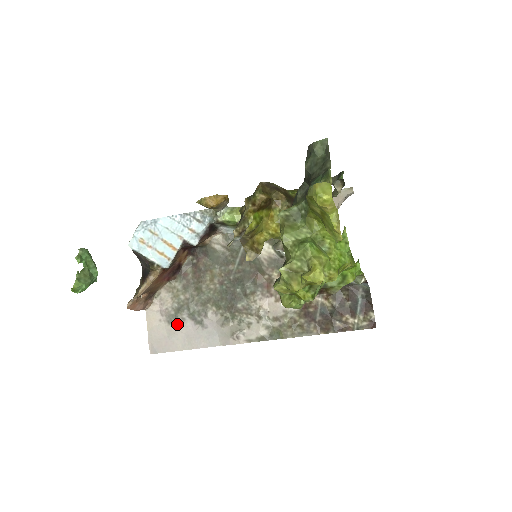
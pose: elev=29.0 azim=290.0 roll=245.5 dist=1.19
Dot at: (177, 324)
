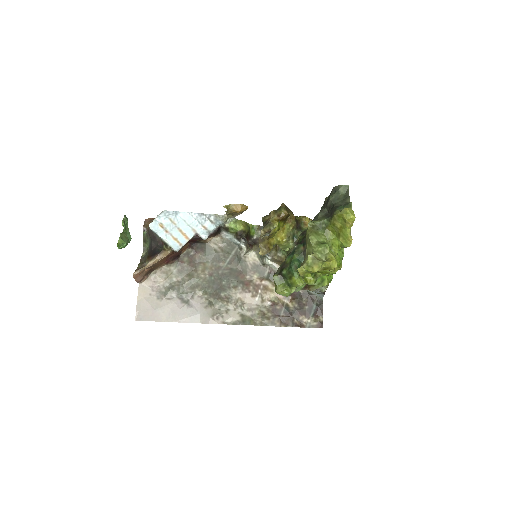
Dot at: (165, 300)
